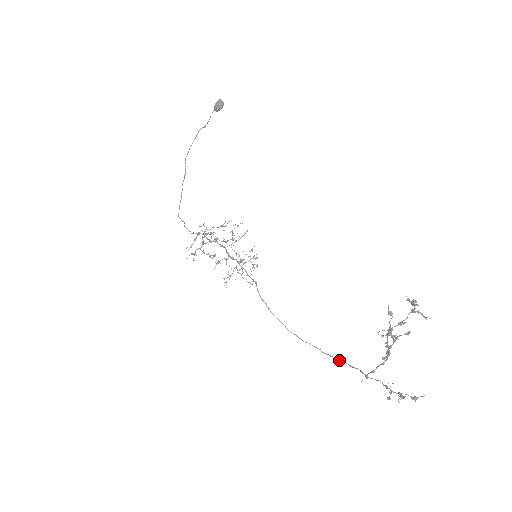
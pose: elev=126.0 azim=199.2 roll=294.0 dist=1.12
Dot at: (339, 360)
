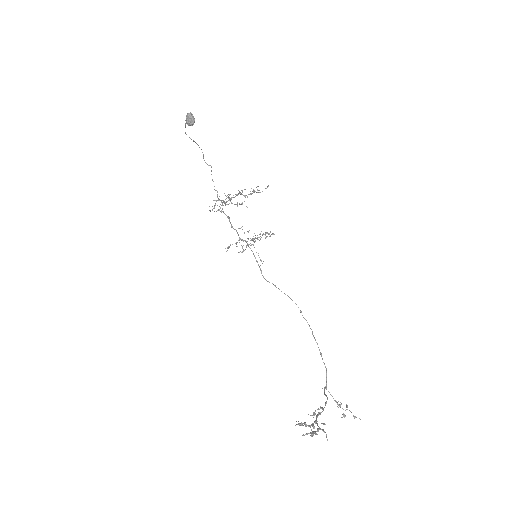
Dot at: (320, 353)
